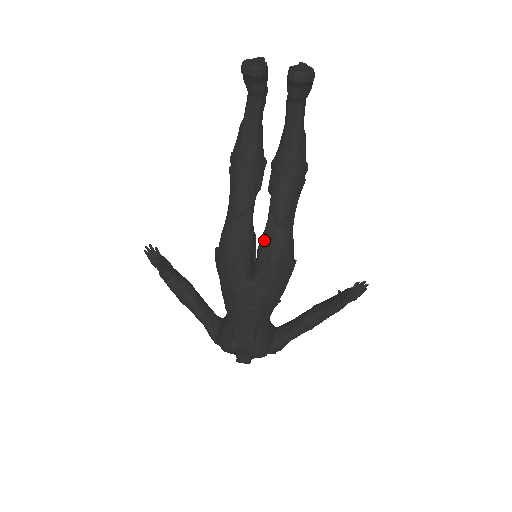
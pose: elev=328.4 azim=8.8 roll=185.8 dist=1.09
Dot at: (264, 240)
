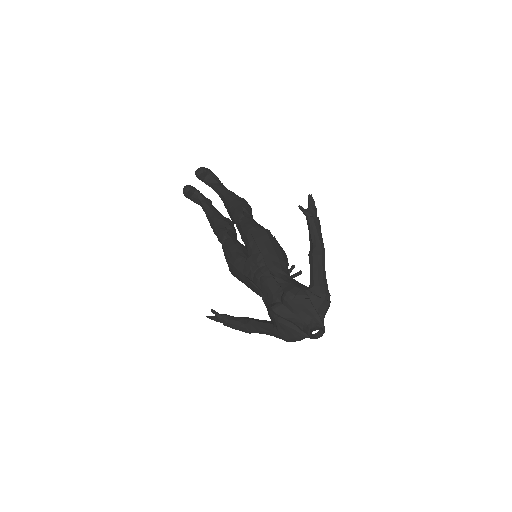
Dot at: occluded
